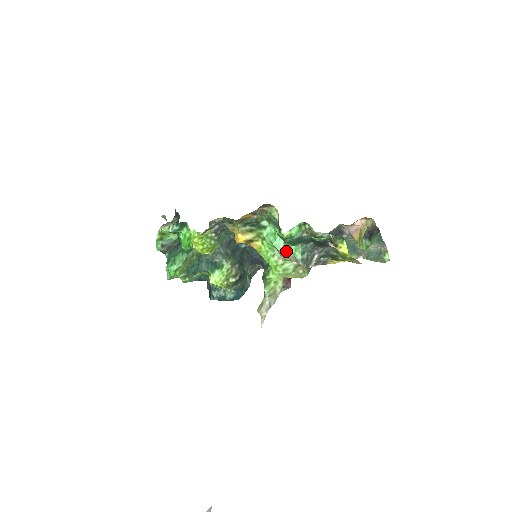
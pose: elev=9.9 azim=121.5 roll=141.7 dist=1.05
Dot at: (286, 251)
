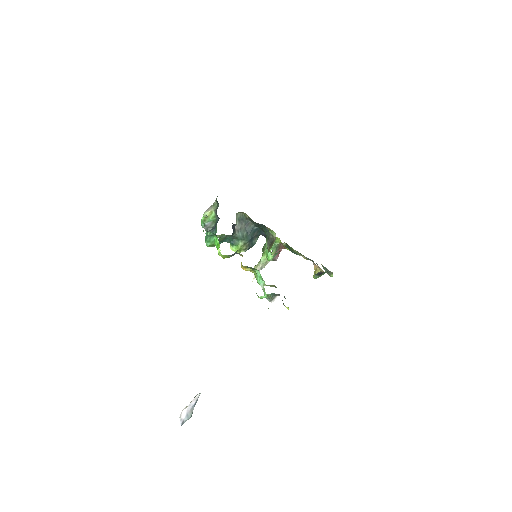
Dot at: (263, 289)
